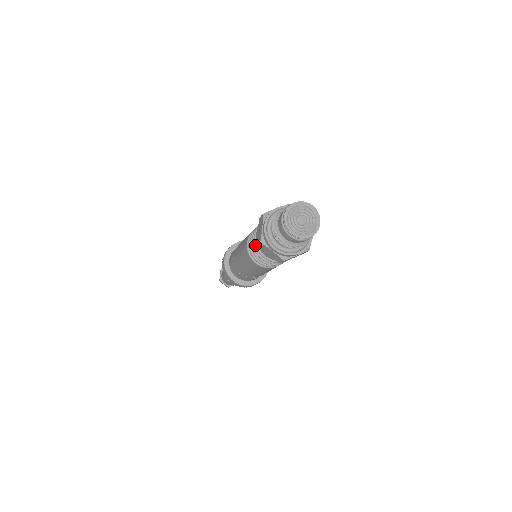
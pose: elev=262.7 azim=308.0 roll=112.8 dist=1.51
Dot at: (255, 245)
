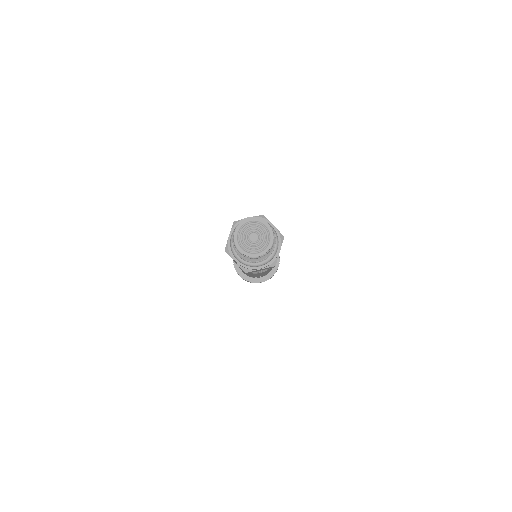
Dot at: occluded
